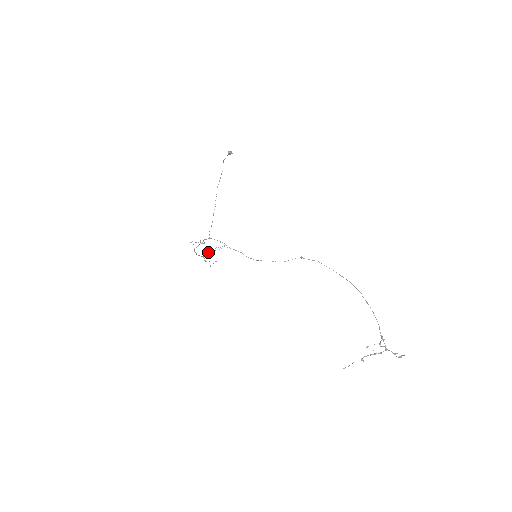
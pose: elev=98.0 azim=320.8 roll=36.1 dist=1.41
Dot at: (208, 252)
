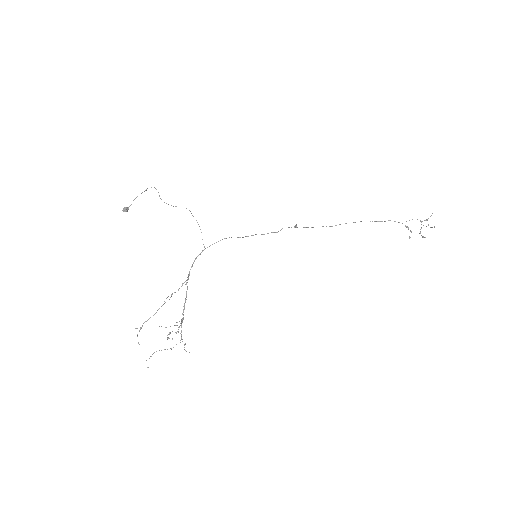
Dot at: (147, 367)
